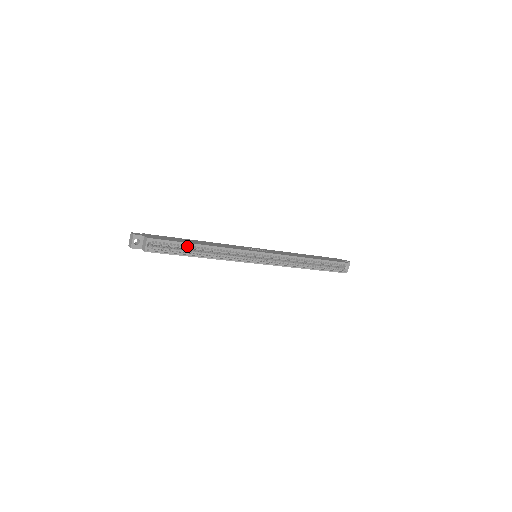
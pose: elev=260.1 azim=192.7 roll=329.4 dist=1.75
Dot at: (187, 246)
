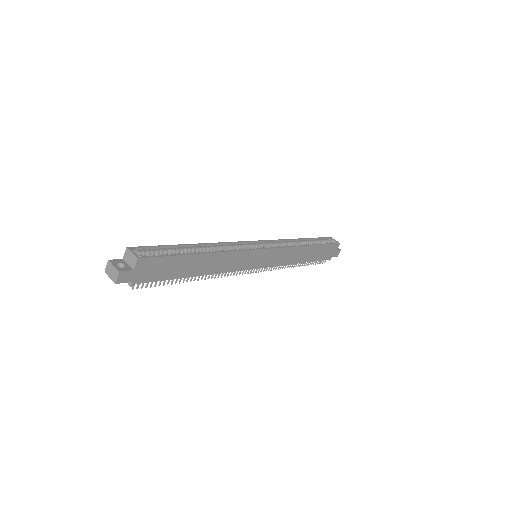
Dot at: occluded
